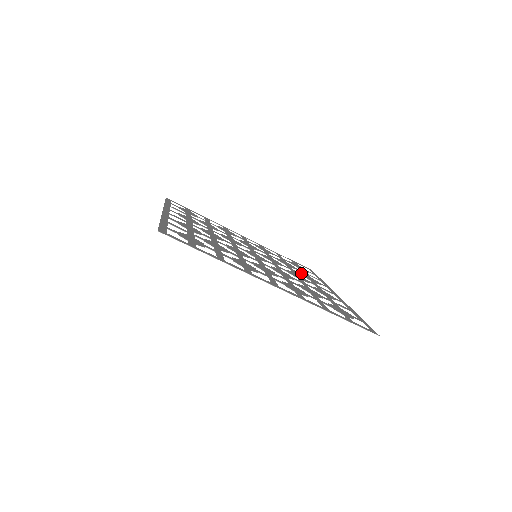
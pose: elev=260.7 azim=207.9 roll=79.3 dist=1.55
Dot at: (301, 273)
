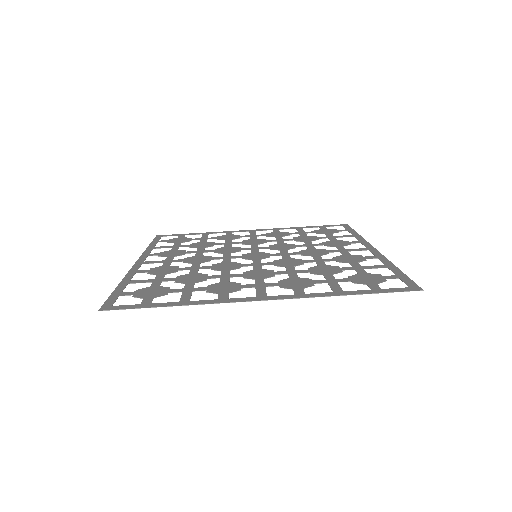
Dot at: (324, 242)
